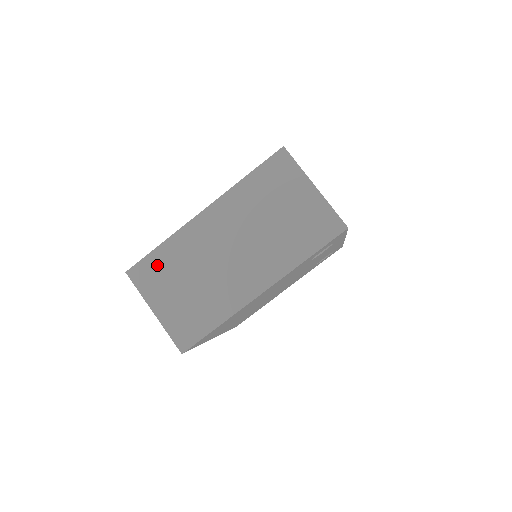
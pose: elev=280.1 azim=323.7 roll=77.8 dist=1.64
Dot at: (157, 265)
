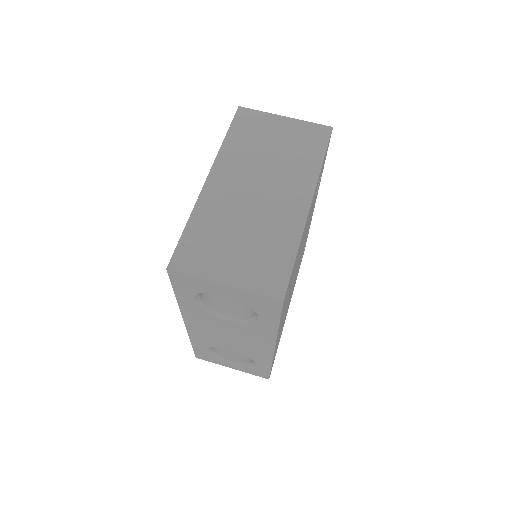
Dot at: (196, 243)
